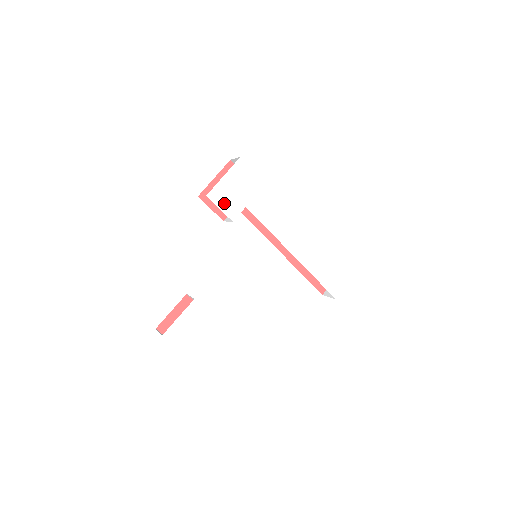
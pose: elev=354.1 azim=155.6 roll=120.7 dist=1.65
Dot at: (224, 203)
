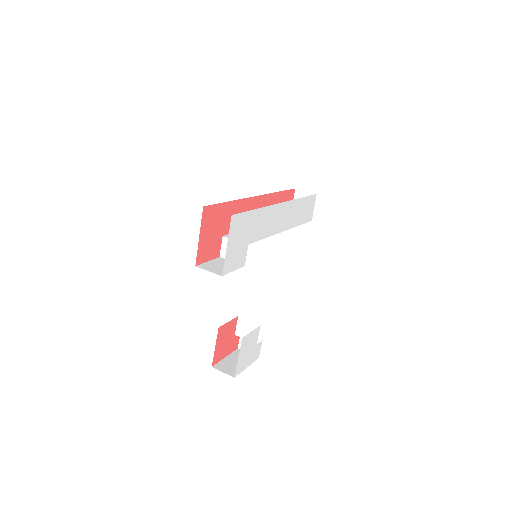
Dot at: (235, 263)
